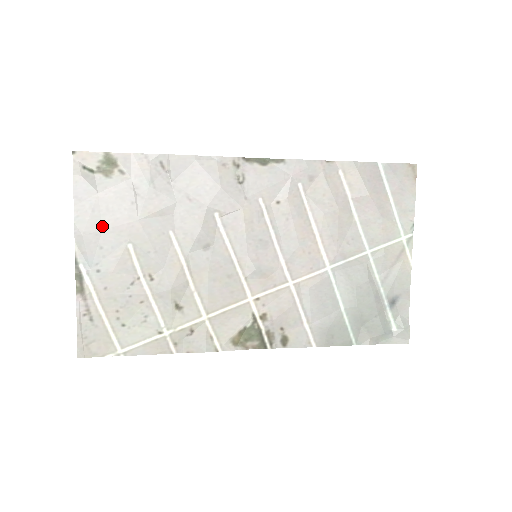
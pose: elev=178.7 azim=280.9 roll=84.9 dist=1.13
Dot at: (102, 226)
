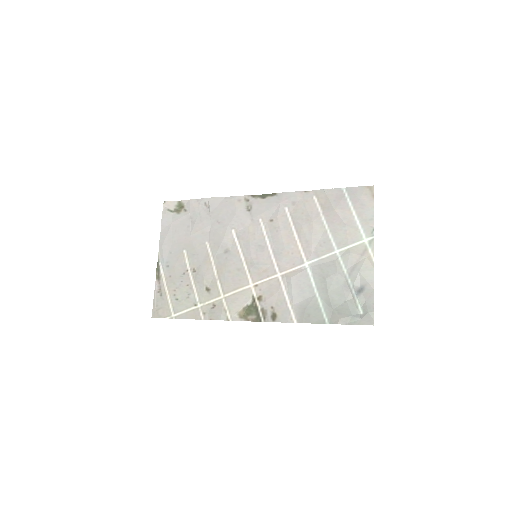
Dot at: (172, 240)
